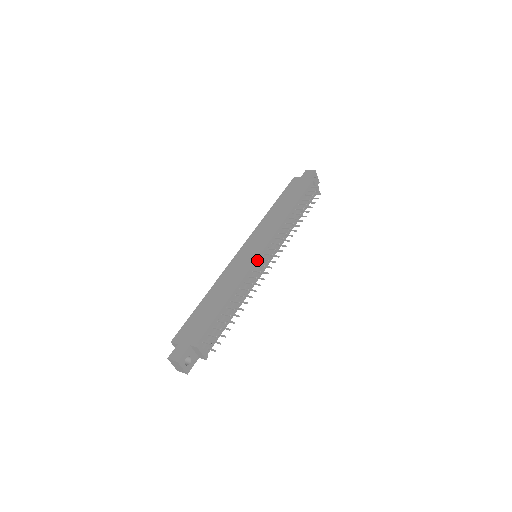
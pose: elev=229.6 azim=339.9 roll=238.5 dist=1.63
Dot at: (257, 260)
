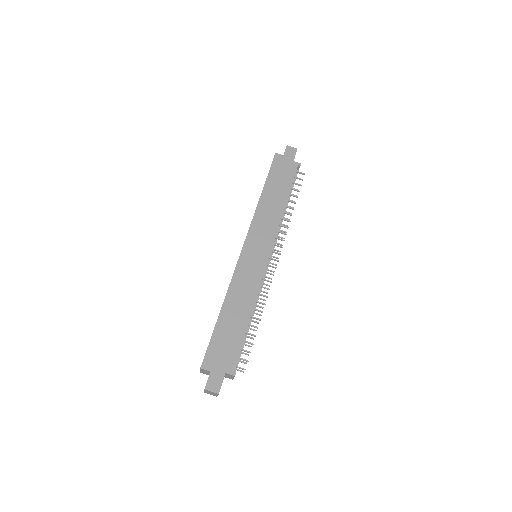
Dot at: occluded
